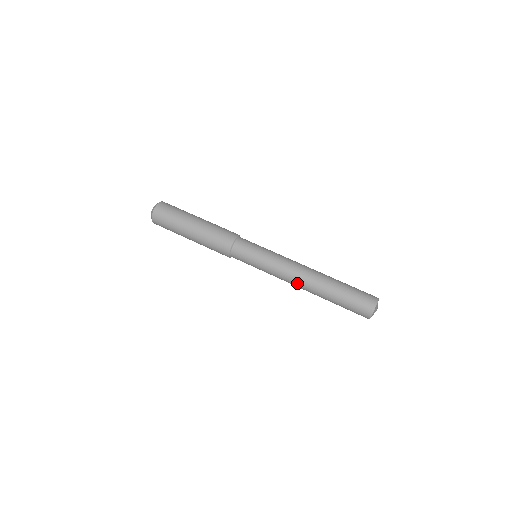
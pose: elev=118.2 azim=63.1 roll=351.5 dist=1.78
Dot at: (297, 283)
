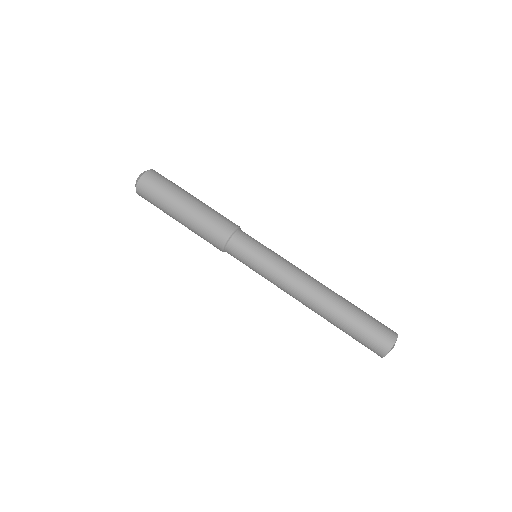
Dot at: occluded
